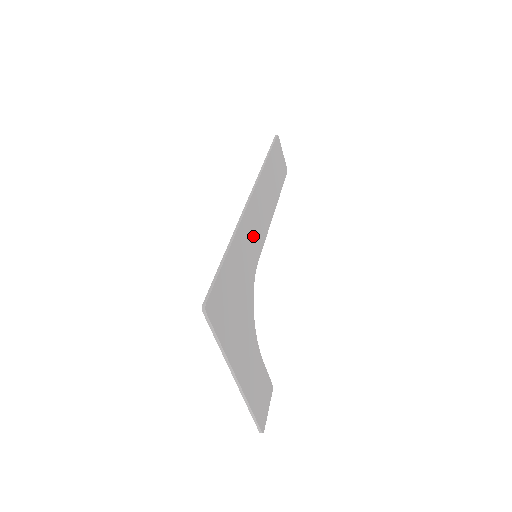
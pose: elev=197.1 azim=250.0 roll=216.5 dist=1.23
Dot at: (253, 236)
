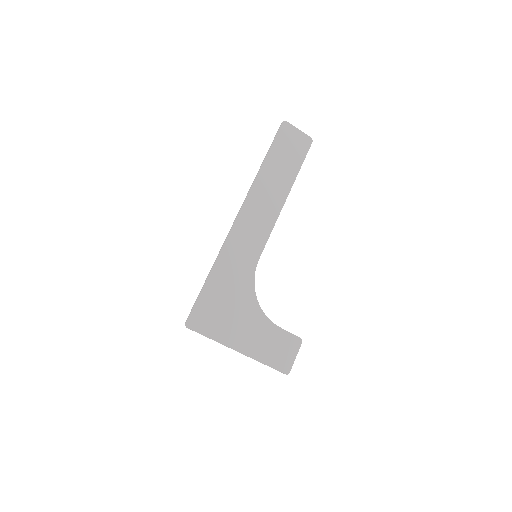
Dot at: (246, 245)
